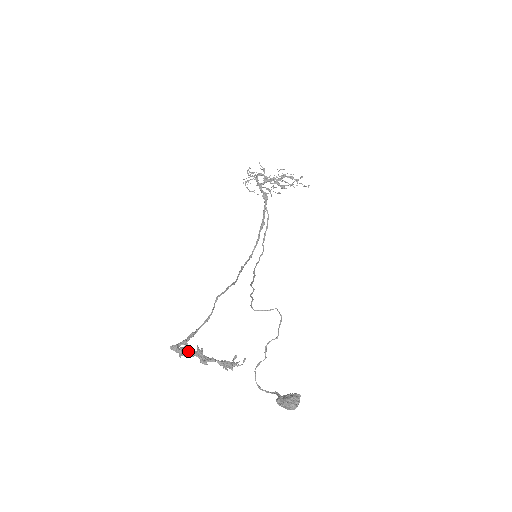
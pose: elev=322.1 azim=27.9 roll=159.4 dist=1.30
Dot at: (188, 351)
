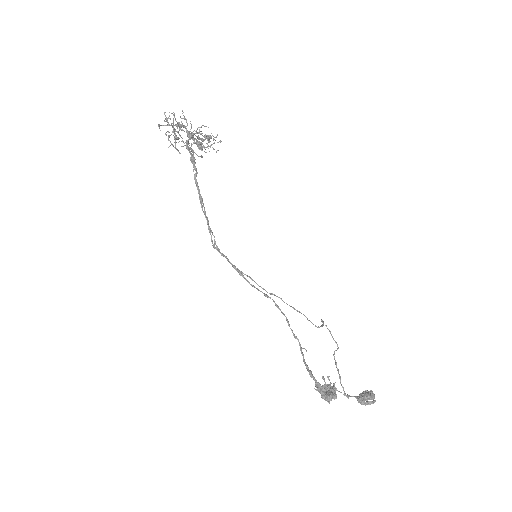
Dot at: (330, 394)
